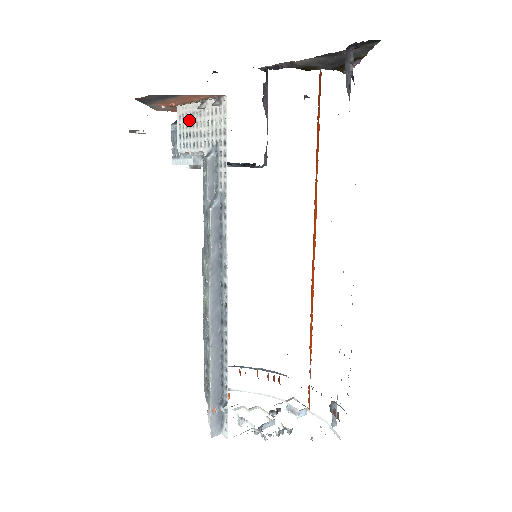
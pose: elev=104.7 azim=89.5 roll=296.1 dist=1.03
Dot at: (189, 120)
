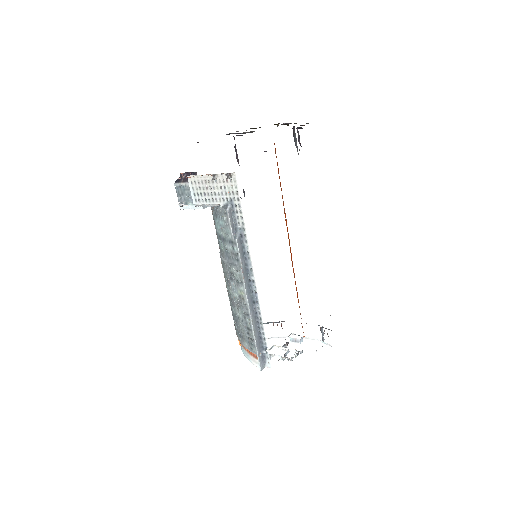
Dot at: (202, 185)
